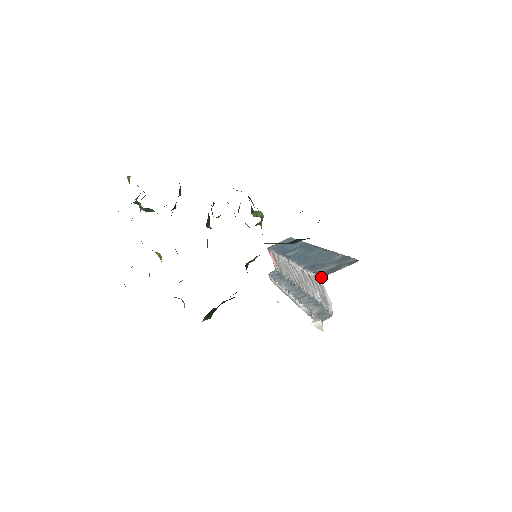
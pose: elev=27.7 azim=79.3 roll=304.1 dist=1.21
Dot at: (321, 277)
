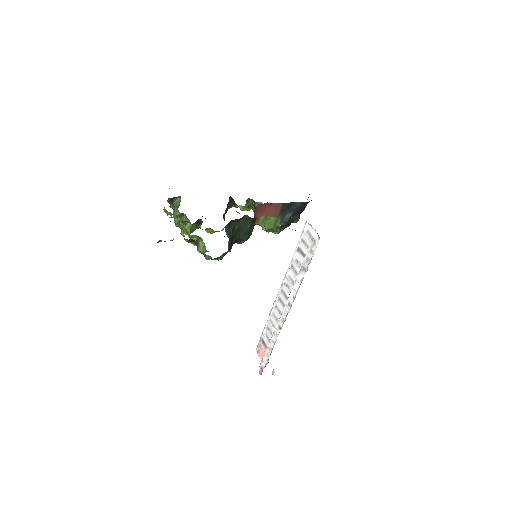
Dot at: occluded
